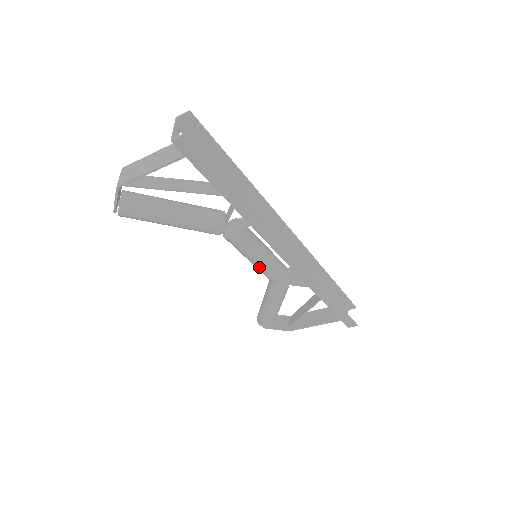
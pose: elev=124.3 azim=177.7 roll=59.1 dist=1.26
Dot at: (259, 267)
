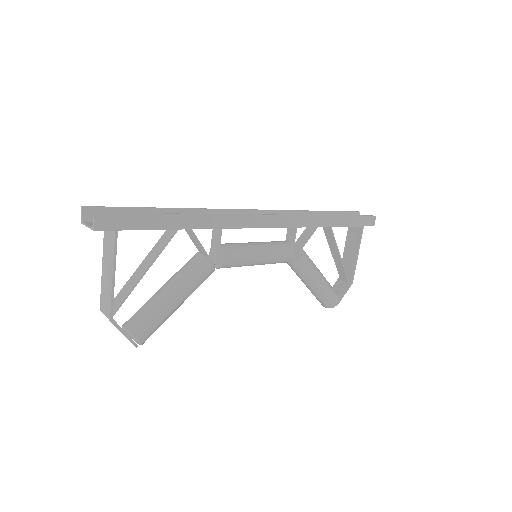
Dot at: (268, 259)
